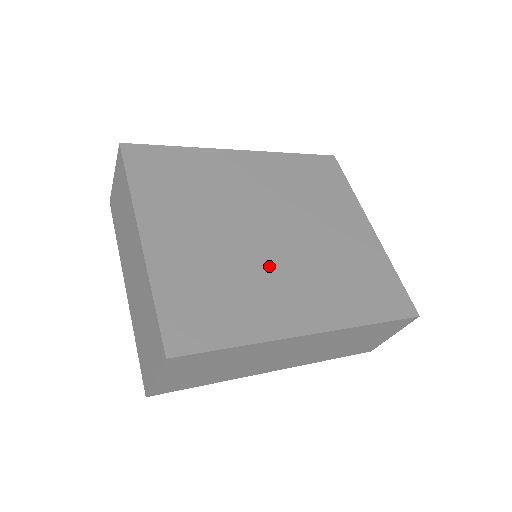
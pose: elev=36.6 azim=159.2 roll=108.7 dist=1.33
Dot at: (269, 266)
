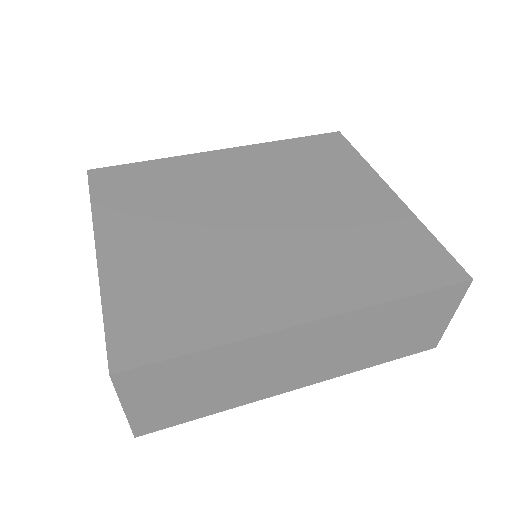
Dot at: (252, 255)
